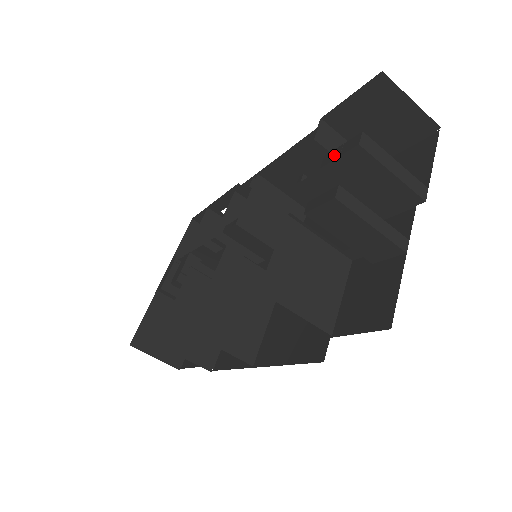
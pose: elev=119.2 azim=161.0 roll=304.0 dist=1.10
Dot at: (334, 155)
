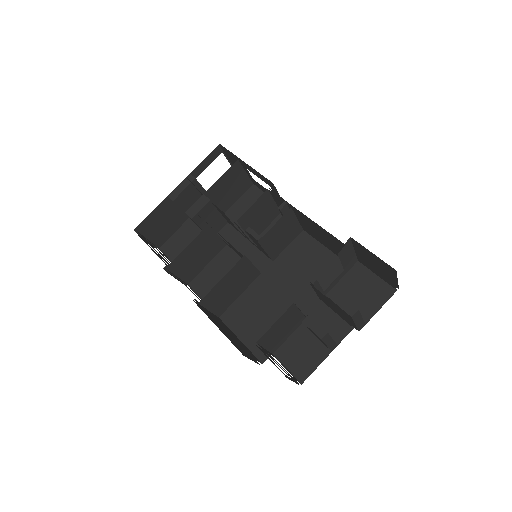
Dot at: (338, 300)
